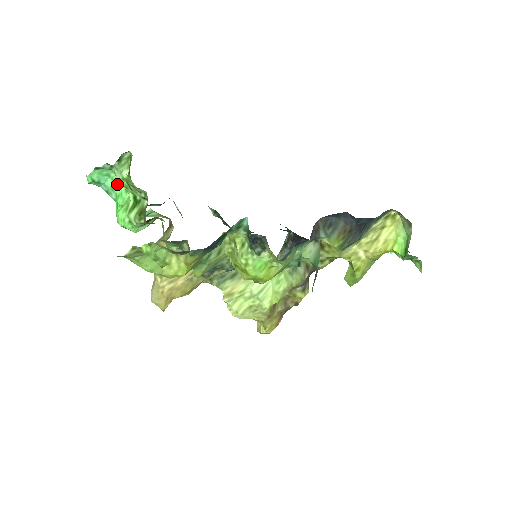
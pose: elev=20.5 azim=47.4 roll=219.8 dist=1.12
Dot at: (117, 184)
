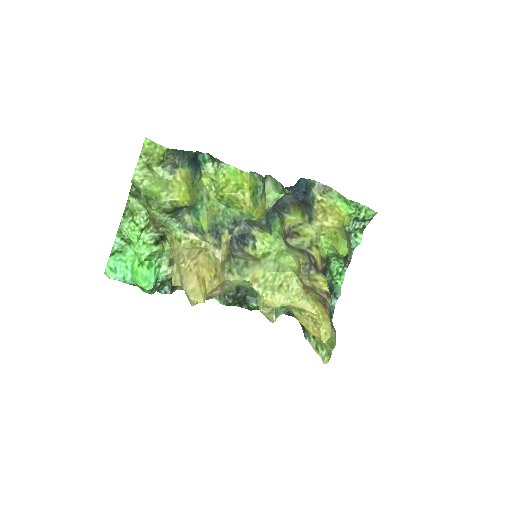
Dot at: (129, 262)
